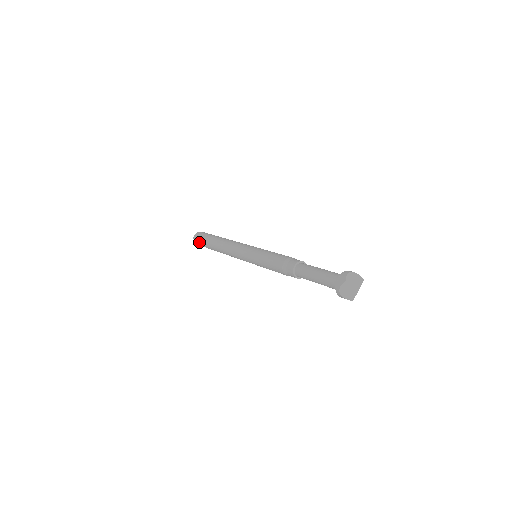
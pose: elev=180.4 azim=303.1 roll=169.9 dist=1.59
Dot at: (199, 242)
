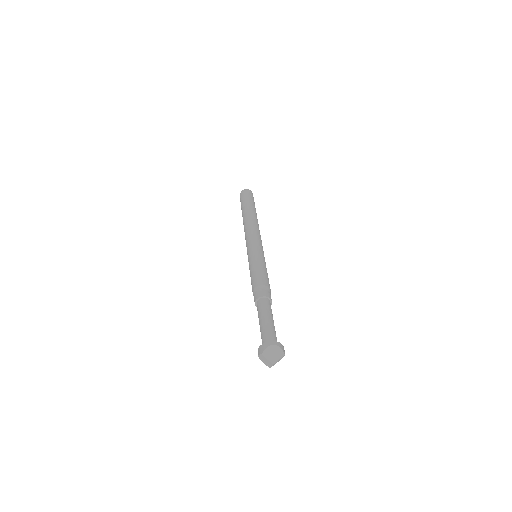
Dot at: occluded
